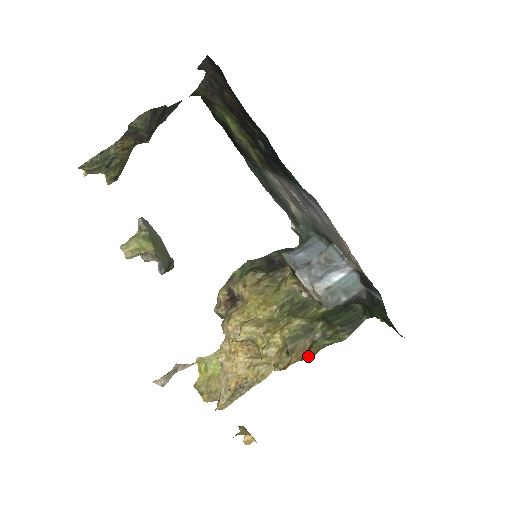
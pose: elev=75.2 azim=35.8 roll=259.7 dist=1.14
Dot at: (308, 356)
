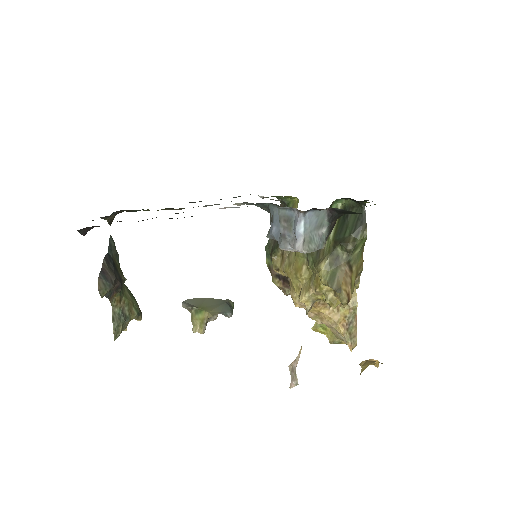
Dot at: (360, 268)
